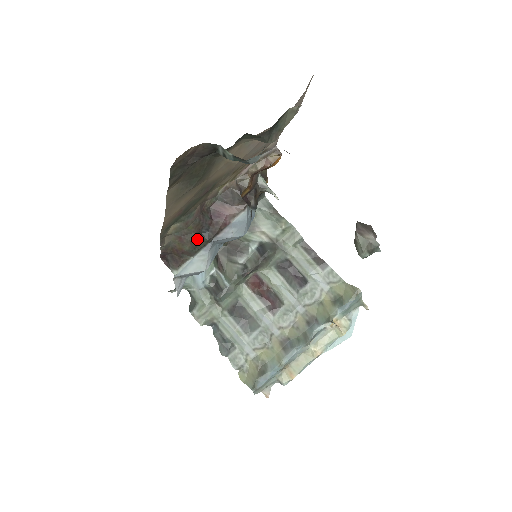
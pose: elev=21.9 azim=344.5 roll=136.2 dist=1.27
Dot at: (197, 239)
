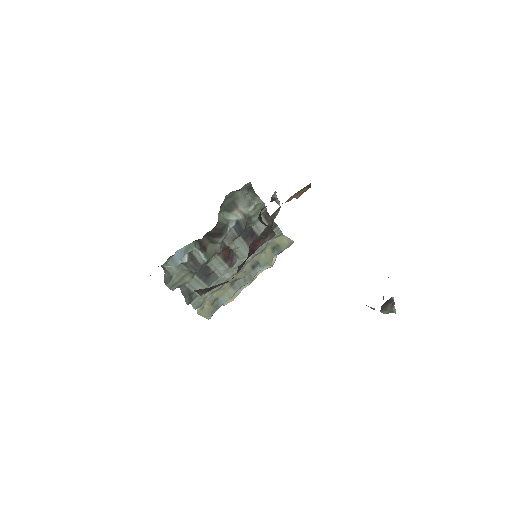
Dot at: occluded
